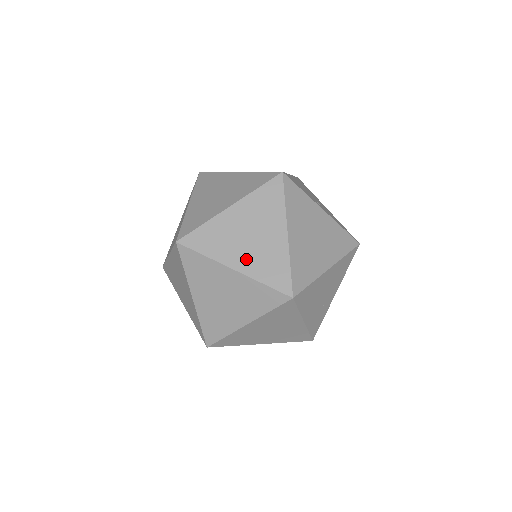
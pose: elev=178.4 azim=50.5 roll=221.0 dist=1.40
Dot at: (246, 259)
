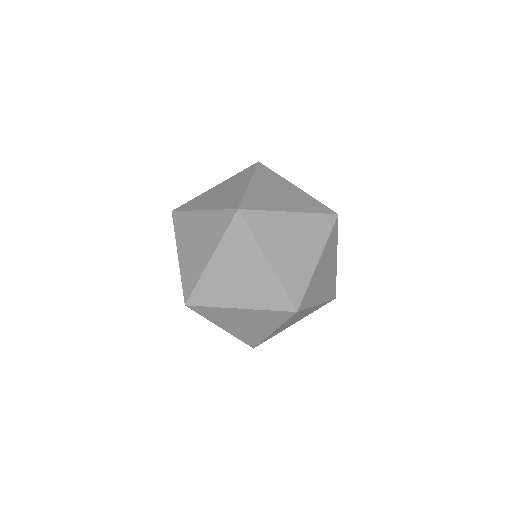
Dot at: (245, 296)
